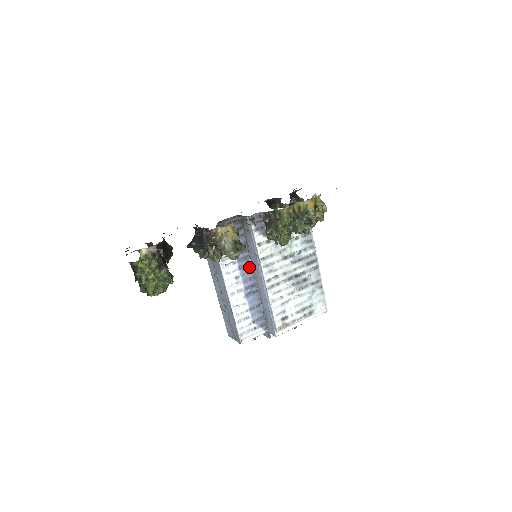
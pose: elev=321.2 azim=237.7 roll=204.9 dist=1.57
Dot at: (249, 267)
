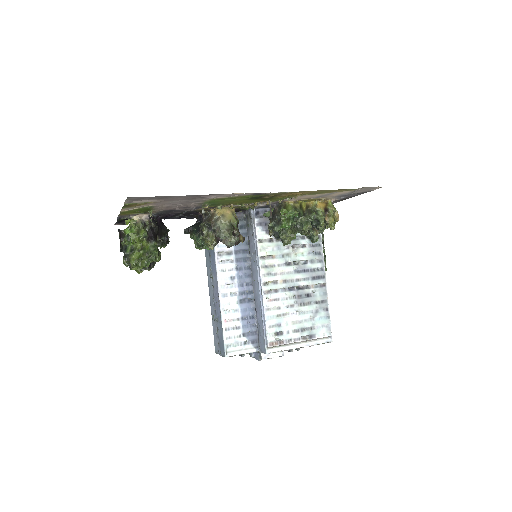
Dot at: (248, 270)
